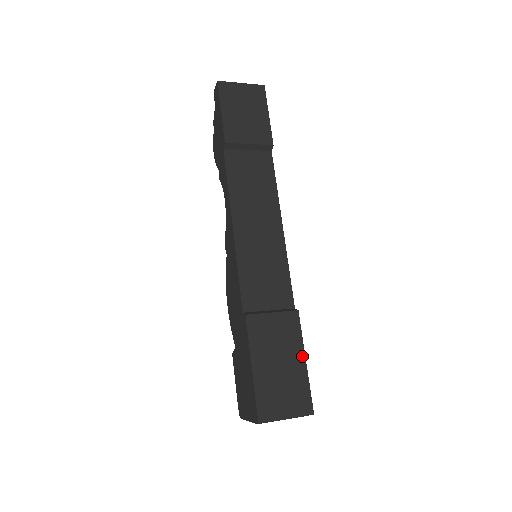
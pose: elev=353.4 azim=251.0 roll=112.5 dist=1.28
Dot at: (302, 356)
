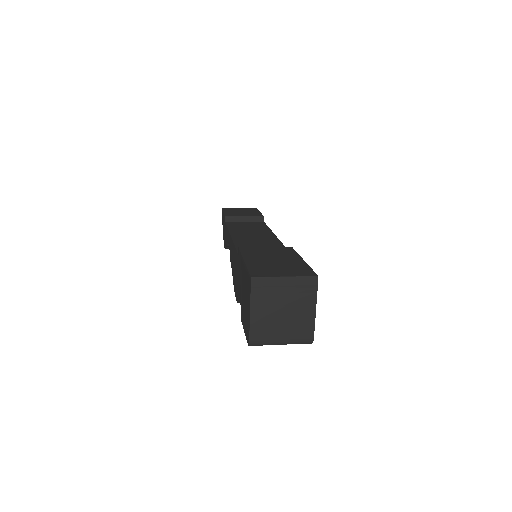
Dot at: (299, 258)
